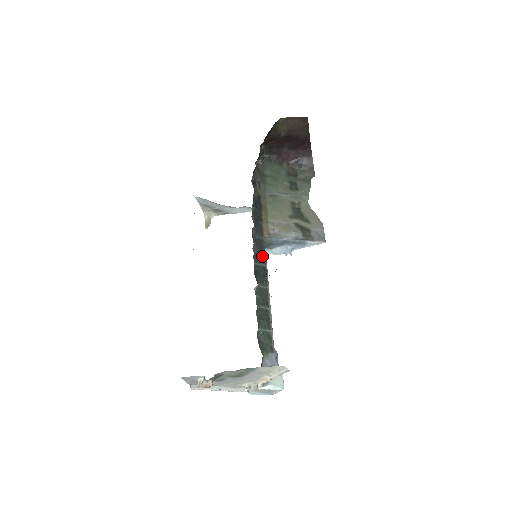
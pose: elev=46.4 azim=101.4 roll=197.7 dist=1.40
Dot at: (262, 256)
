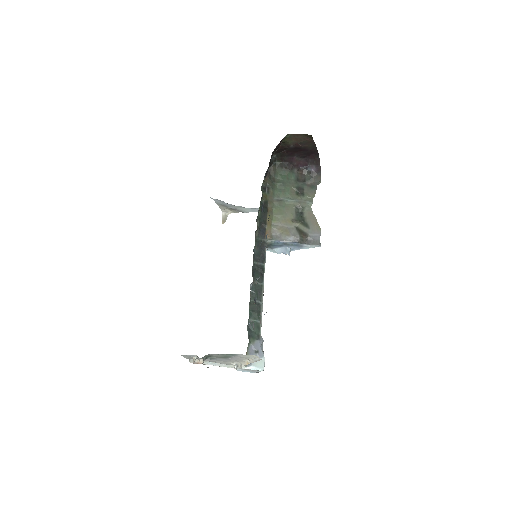
Dot at: (262, 256)
